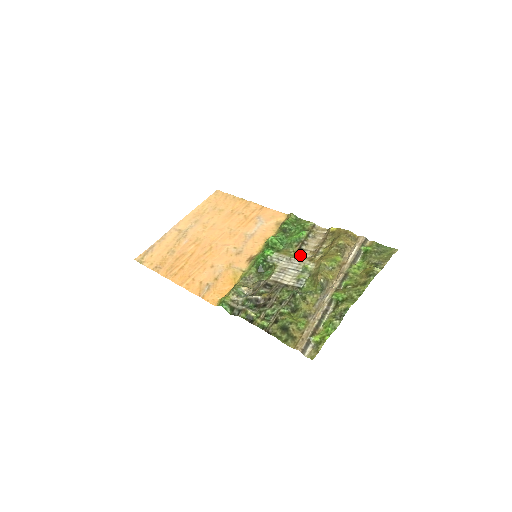
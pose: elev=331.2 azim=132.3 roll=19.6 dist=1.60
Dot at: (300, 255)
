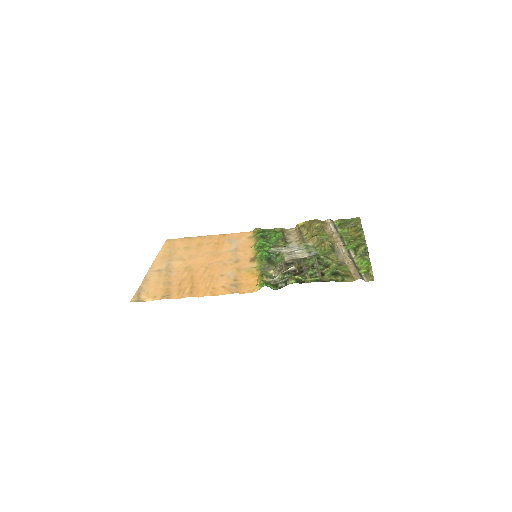
Dot at: occluded
